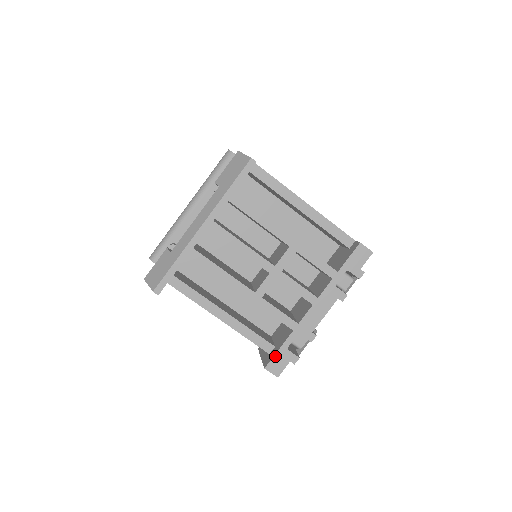
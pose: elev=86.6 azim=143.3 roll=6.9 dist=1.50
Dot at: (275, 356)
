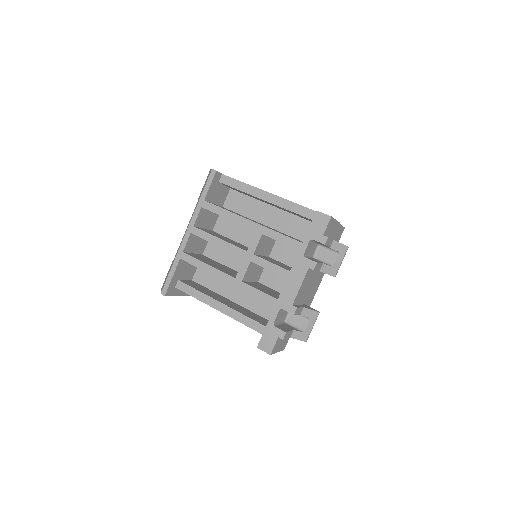
Dot at: (264, 334)
